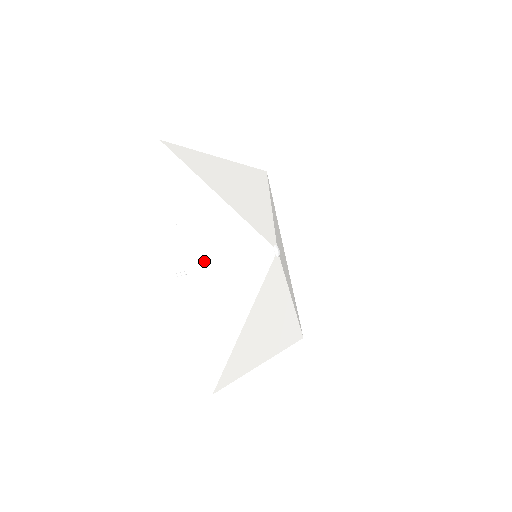
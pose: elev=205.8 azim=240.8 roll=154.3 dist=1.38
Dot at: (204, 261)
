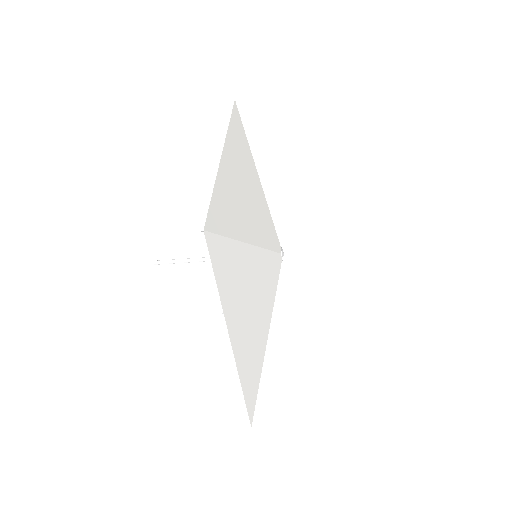
Dot at: (242, 328)
